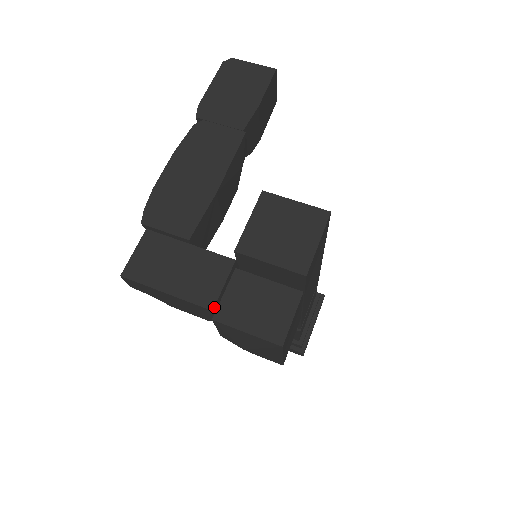
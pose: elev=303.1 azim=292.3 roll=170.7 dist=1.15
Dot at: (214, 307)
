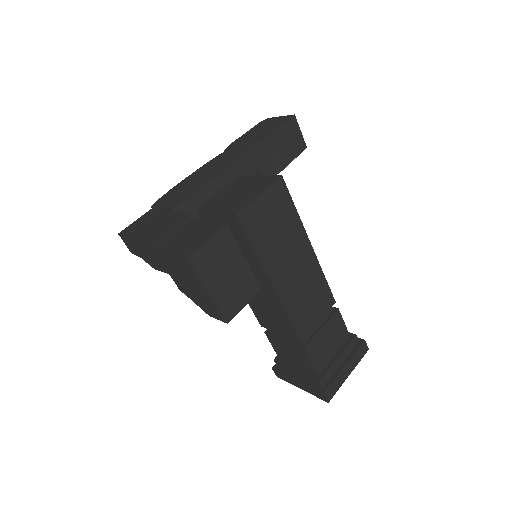
Dot at: (160, 242)
